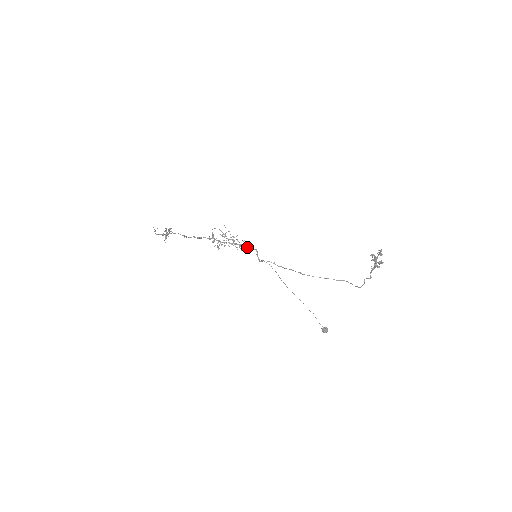
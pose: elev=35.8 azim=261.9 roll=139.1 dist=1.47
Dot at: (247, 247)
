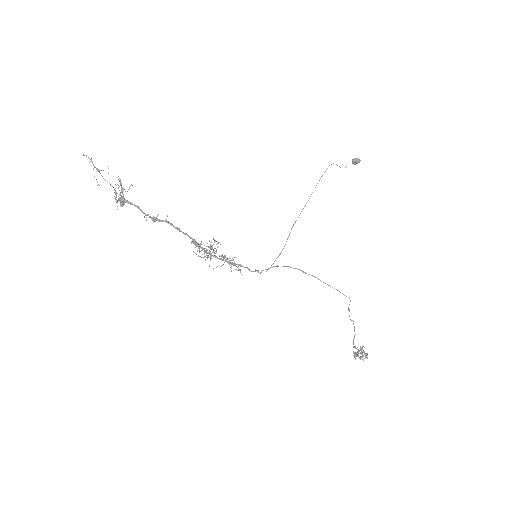
Dot at: occluded
